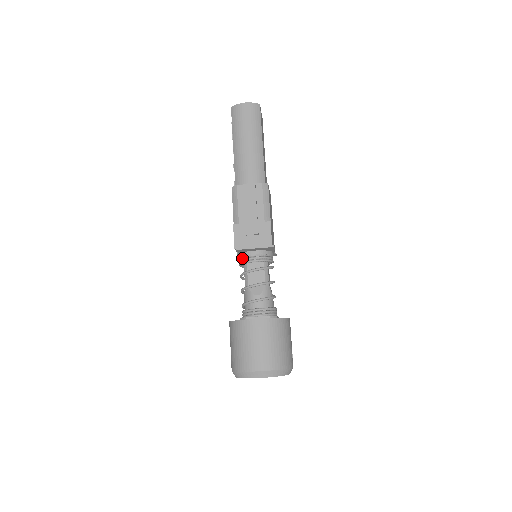
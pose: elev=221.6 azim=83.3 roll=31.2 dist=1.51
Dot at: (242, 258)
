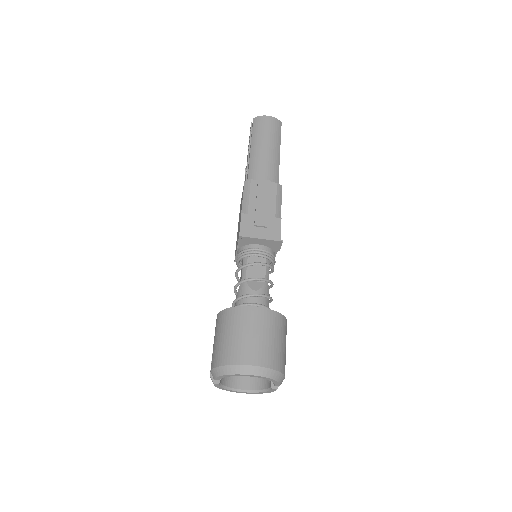
Dot at: (243, 251)
